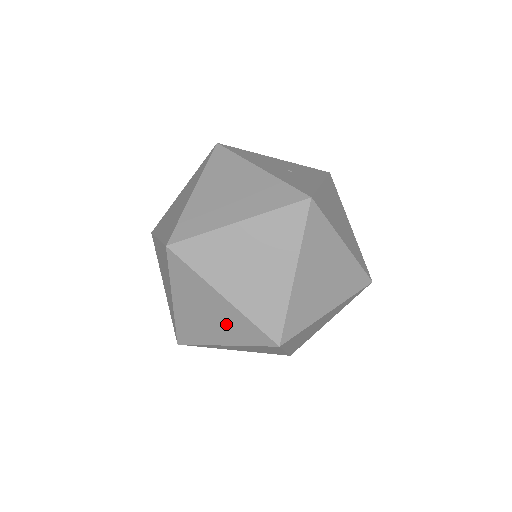
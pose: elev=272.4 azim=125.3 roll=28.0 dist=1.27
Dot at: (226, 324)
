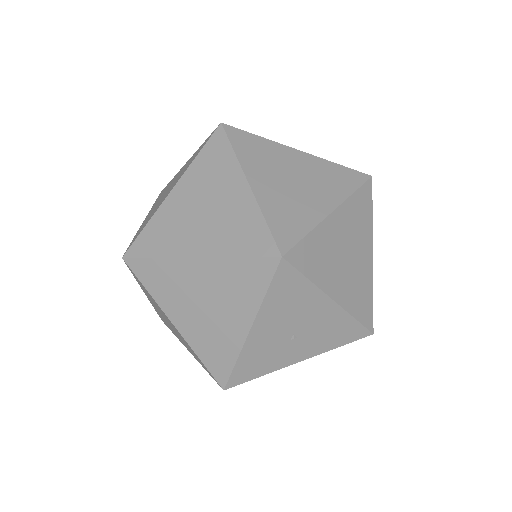
Dot at: occluded
